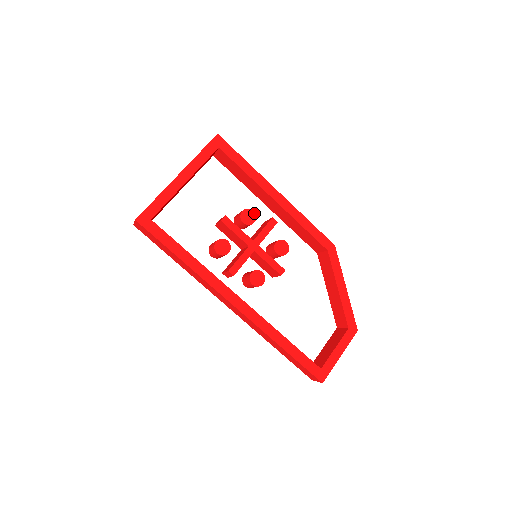
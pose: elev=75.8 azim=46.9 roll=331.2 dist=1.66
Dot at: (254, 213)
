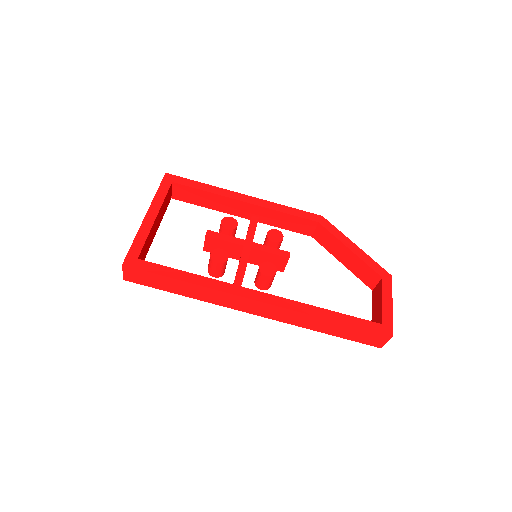
Dot at: (233, 218)
